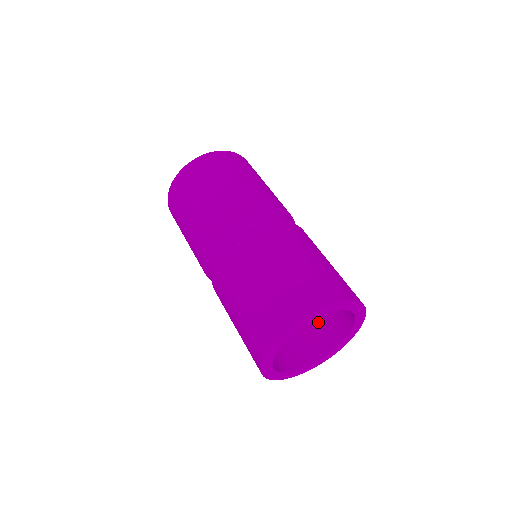
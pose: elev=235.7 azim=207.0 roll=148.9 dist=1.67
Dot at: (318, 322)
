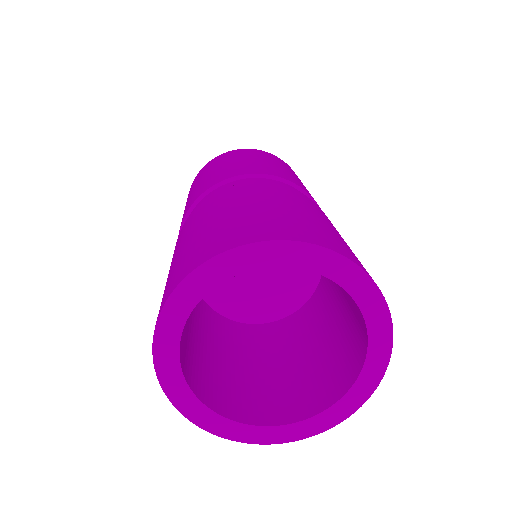
Dot at: (276, 382)
